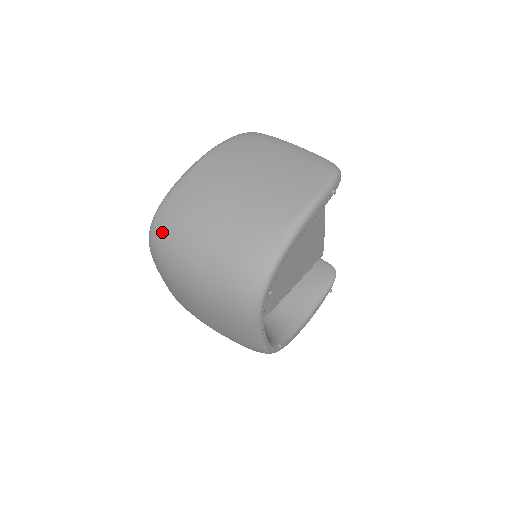
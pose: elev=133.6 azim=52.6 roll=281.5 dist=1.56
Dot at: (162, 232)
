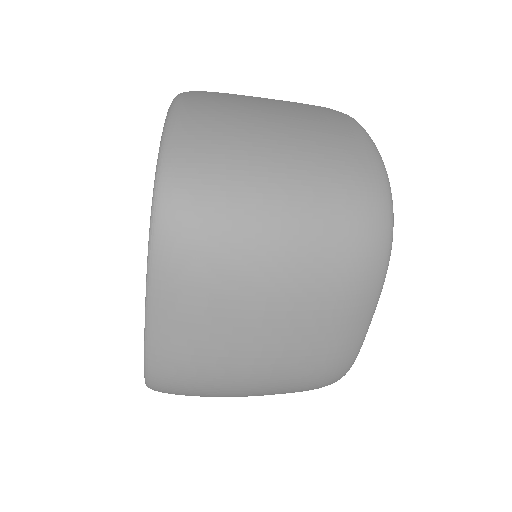
Dot at: (196, 189)
